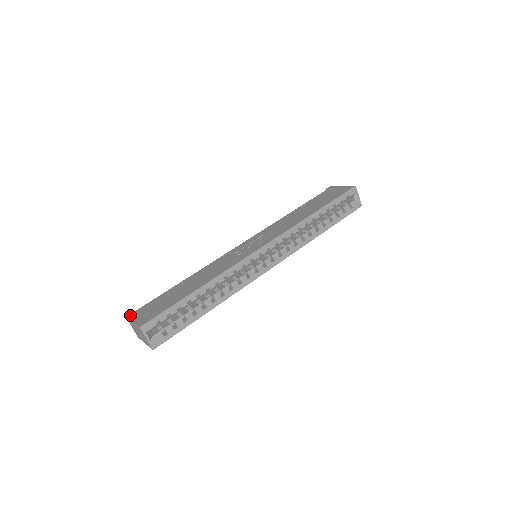
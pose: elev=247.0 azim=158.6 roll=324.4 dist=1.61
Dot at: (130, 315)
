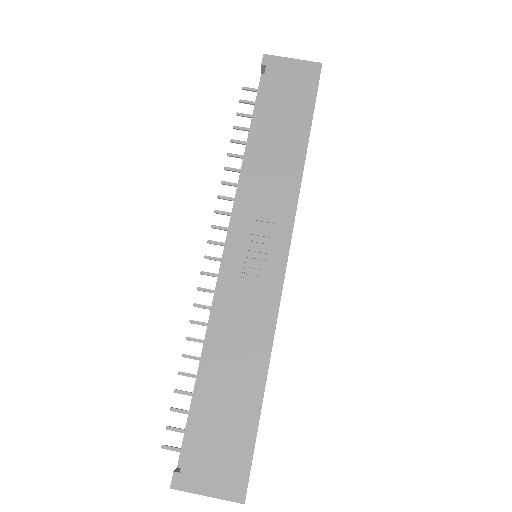
Dot at: (182, 485)
